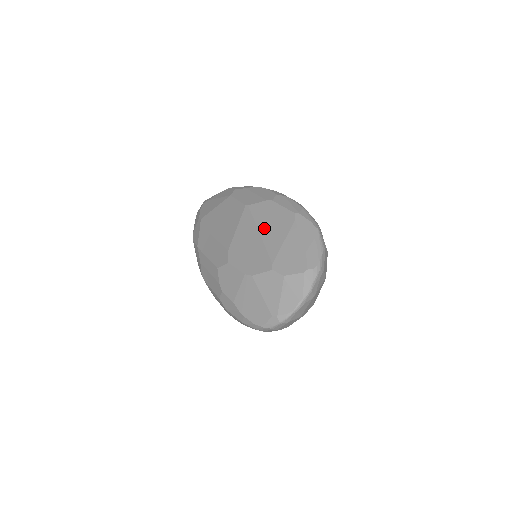
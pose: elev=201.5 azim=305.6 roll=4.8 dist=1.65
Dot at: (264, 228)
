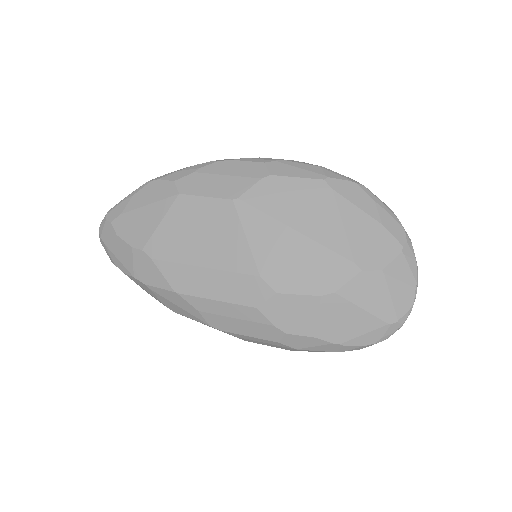
Dot at: (297, 220)
